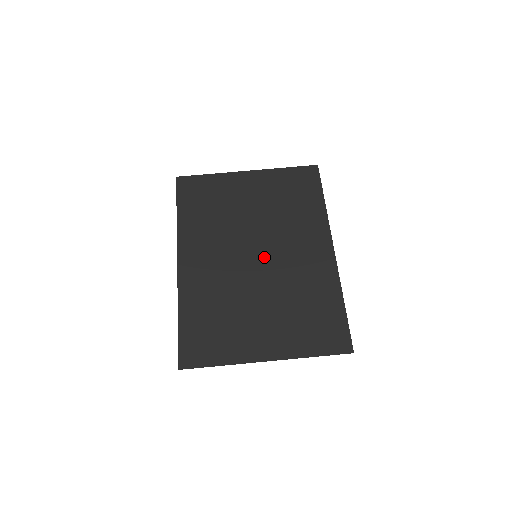
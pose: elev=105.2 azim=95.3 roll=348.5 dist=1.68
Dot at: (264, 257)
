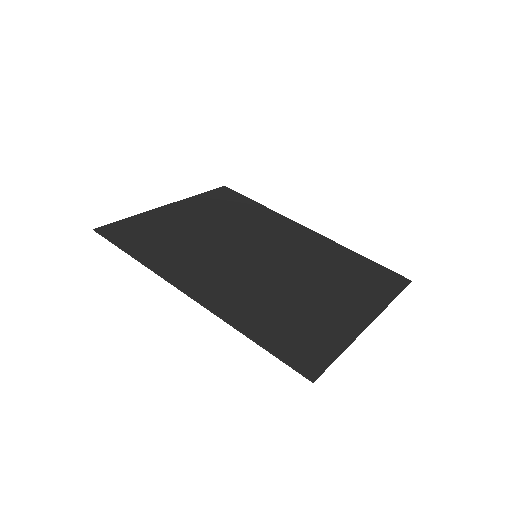
Dot at: (264, 253)
